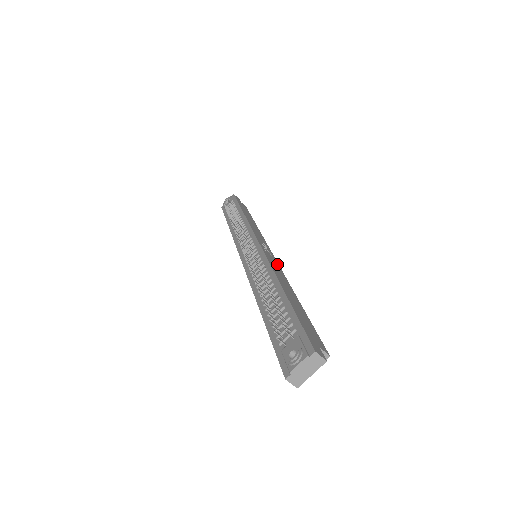
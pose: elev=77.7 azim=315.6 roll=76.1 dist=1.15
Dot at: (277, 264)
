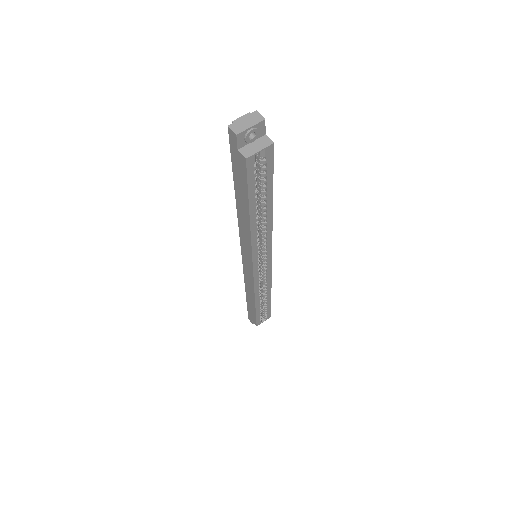
Dot at: occluded
